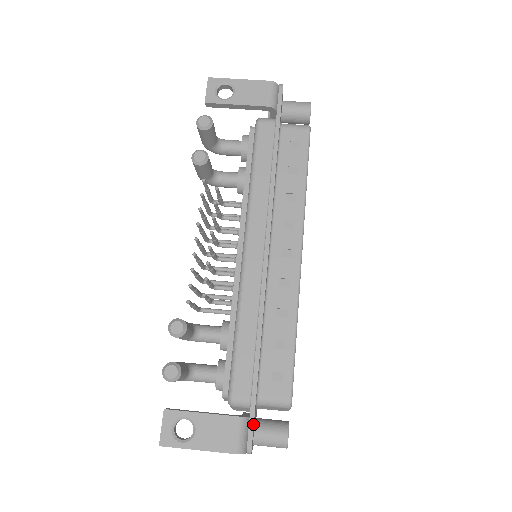
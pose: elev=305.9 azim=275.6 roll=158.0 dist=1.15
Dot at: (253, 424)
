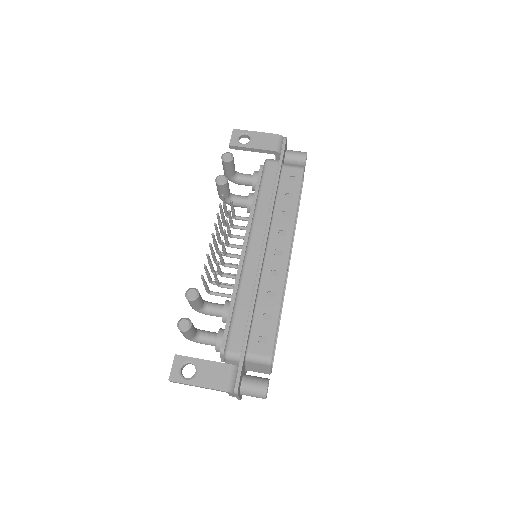
Dot at: (241, 371)
